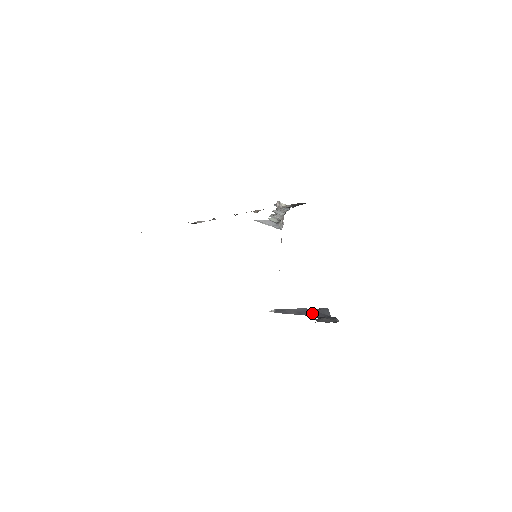
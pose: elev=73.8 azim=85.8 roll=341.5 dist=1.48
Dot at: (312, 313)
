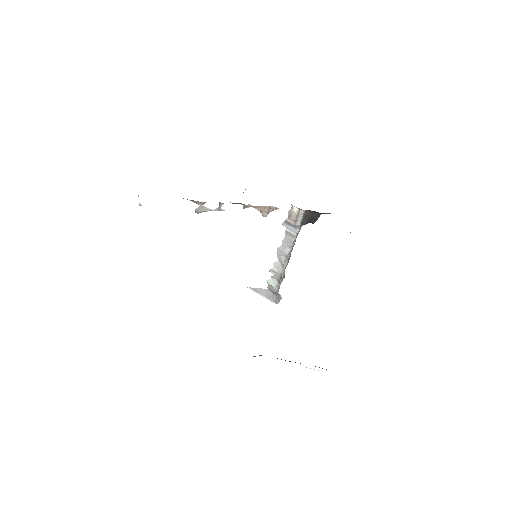
Dot at: occluded
